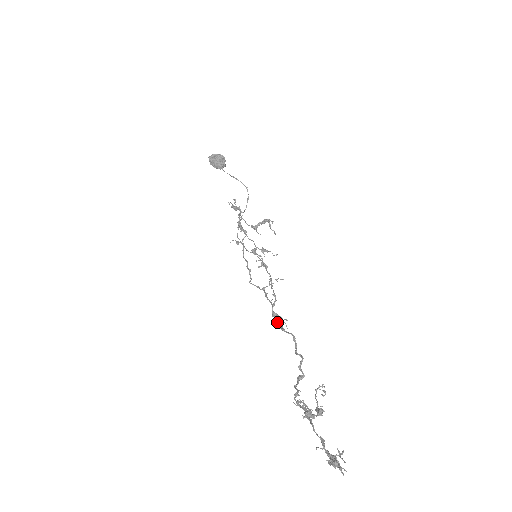
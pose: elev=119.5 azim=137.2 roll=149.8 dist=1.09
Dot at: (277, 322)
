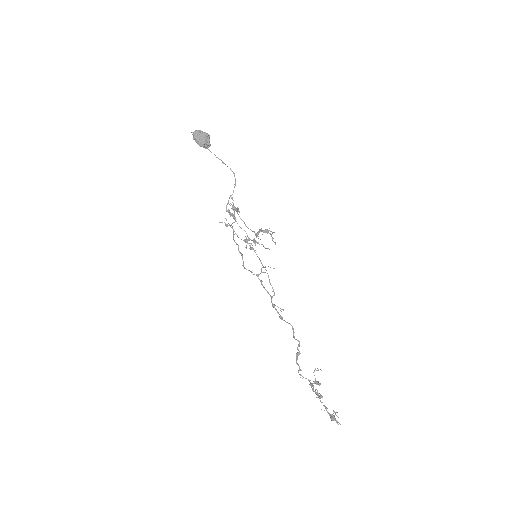
Dot at: occluded
